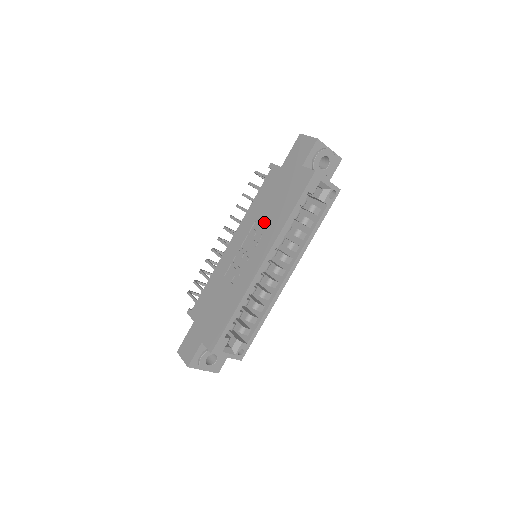
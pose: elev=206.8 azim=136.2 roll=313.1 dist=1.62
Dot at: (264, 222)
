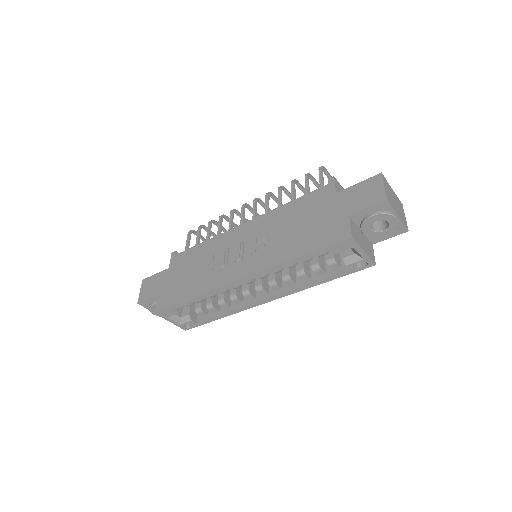
Dot at: (276, 238)
